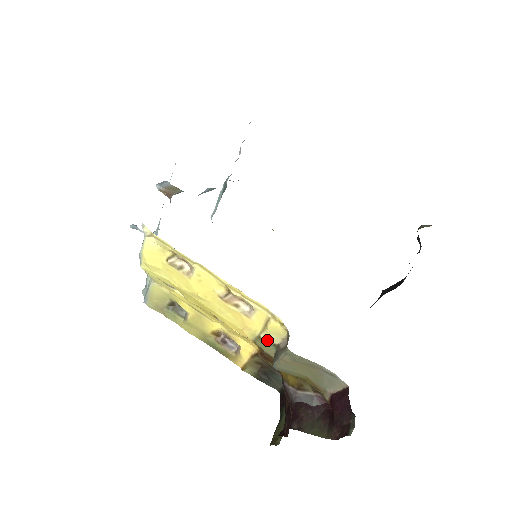
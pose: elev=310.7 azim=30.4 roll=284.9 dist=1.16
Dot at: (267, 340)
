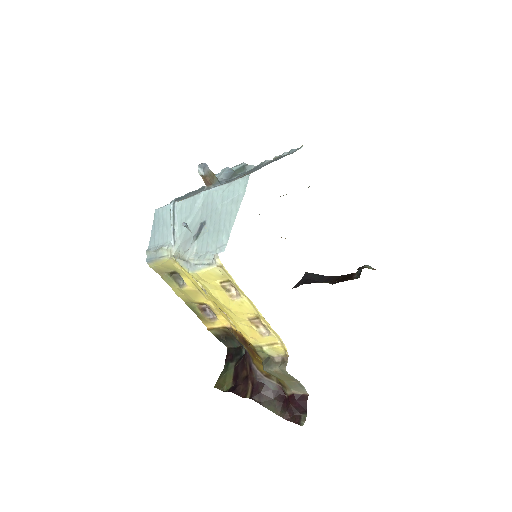
Dot at: (267, 352)
